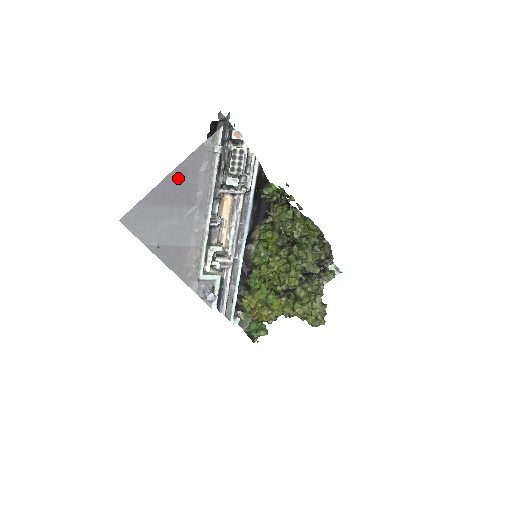
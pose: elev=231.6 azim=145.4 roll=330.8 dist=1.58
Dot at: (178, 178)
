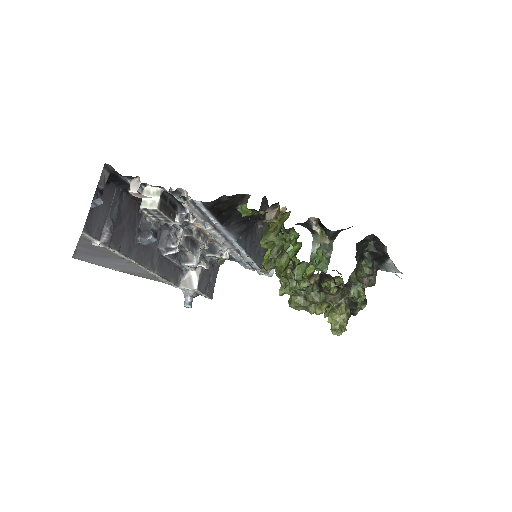
Dot at: (88, 247)
